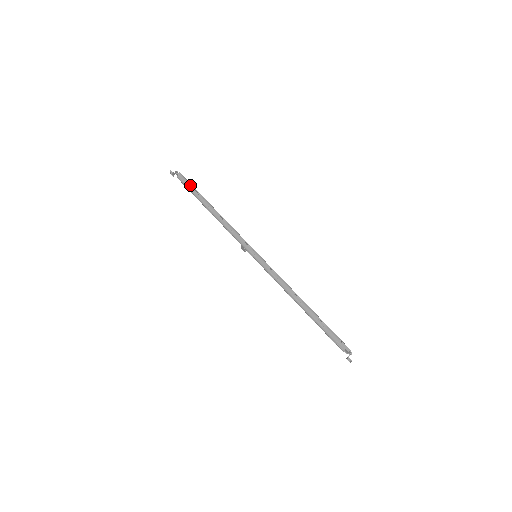
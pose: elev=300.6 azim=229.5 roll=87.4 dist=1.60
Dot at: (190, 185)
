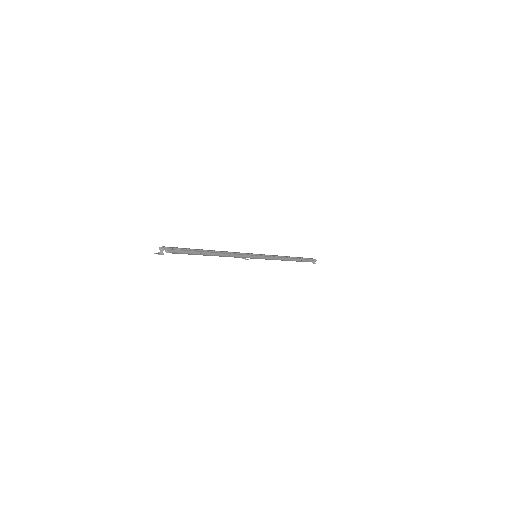
Dot at: (185, 251)
